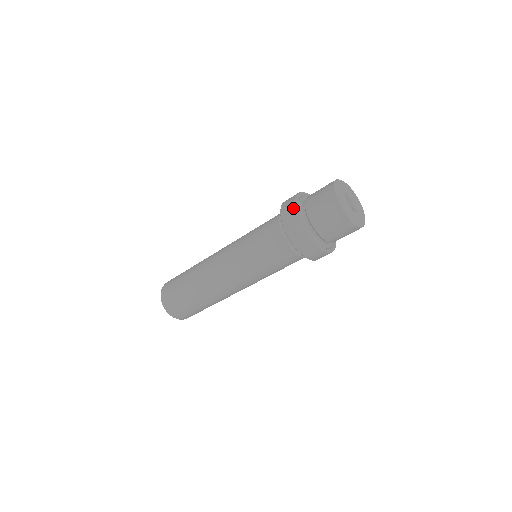
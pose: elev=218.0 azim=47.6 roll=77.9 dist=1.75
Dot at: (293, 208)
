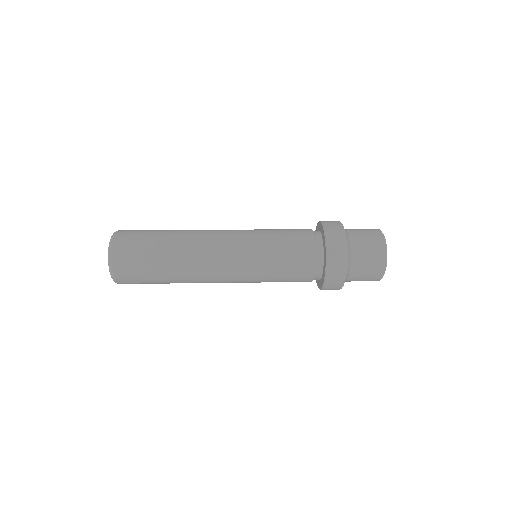
Dot at: (341, 283)
